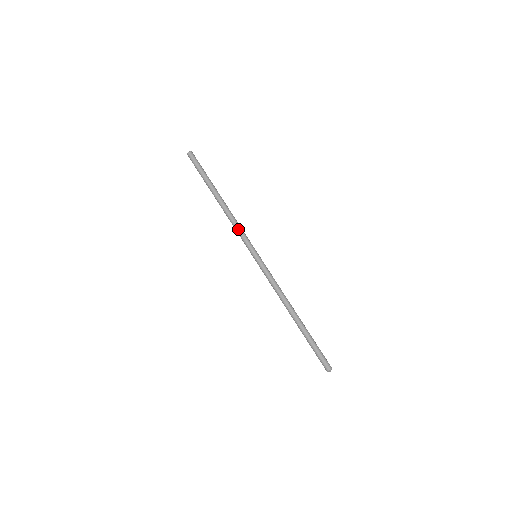
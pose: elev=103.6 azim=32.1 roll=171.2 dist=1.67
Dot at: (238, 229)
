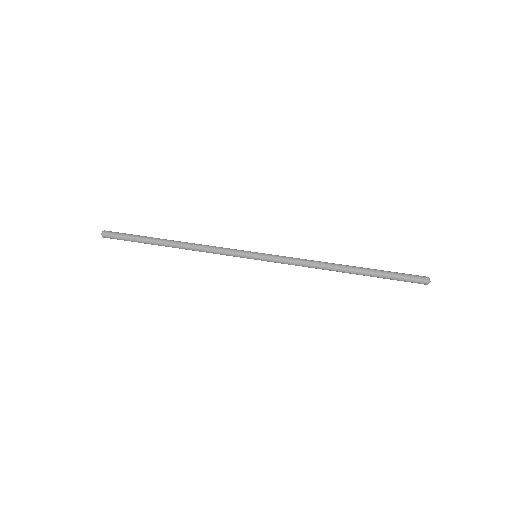
Dot at: (215, 252)
